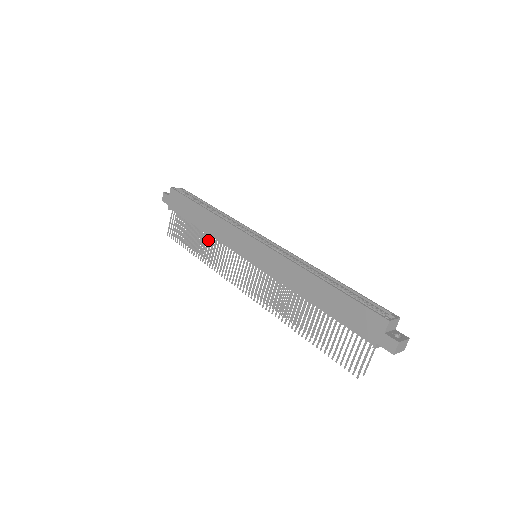
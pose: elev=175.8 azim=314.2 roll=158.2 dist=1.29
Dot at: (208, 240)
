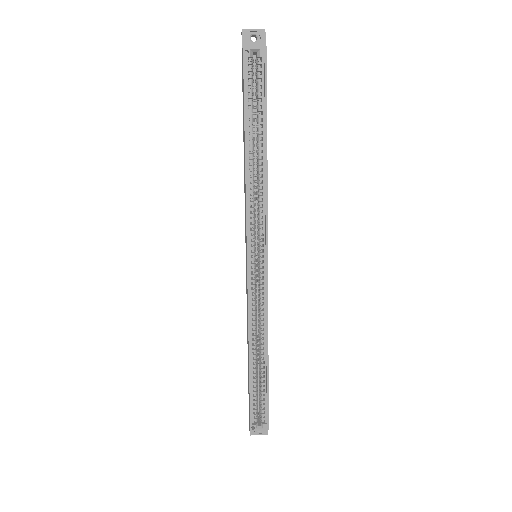
Dot at: occluded
